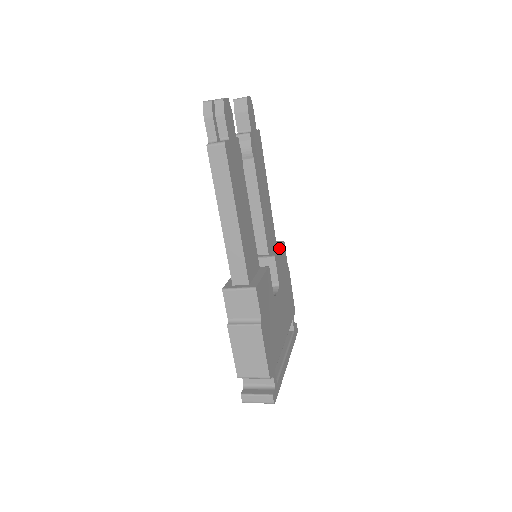
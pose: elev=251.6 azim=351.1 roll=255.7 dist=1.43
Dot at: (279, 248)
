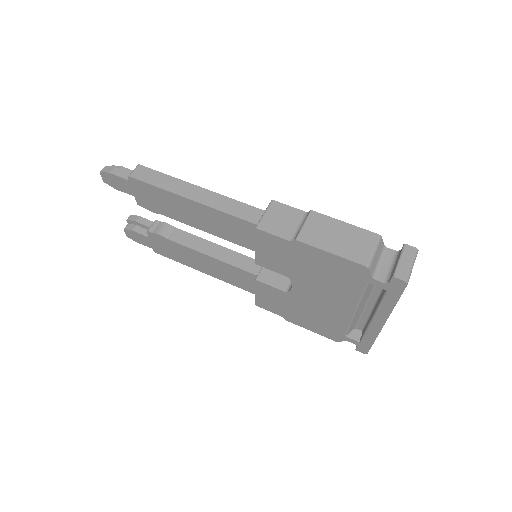
Dot at: occluded
